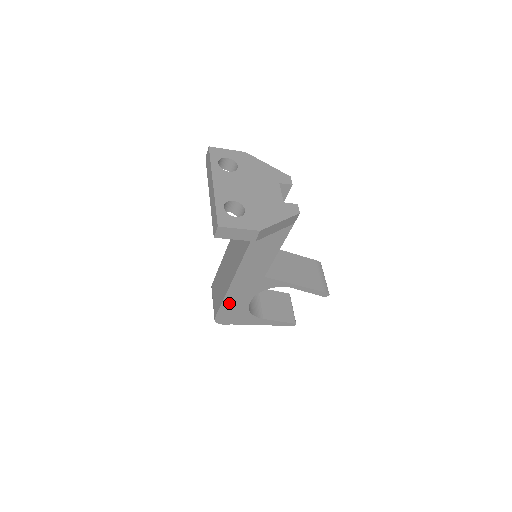
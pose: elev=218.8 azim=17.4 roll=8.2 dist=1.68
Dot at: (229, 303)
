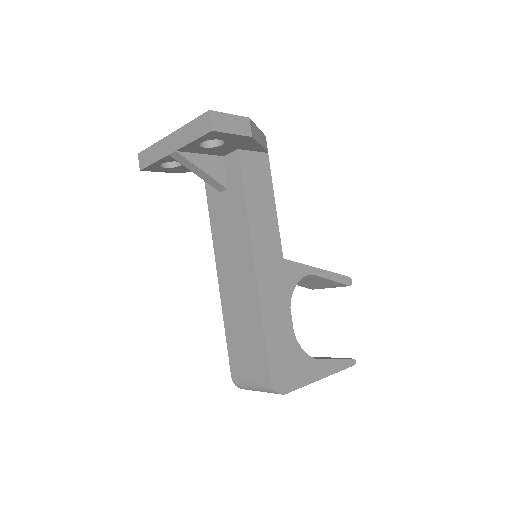
Dot at: (272, 332)
